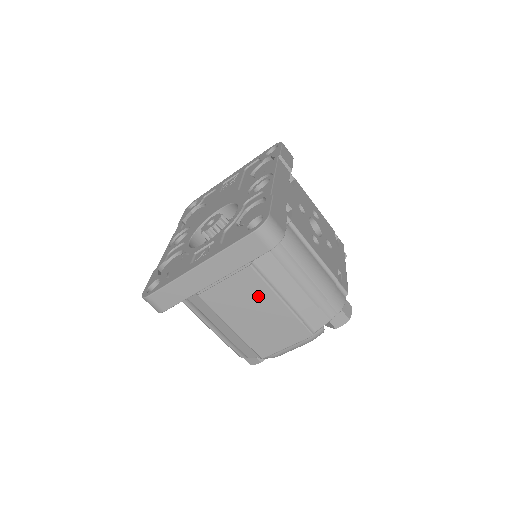
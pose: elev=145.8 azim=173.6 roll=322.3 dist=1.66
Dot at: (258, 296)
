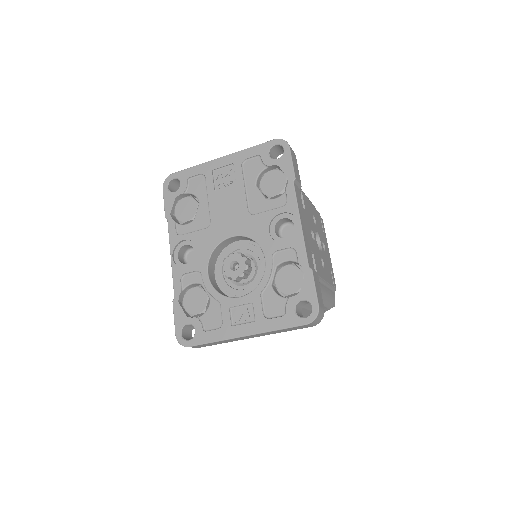
Dot at: occluded
